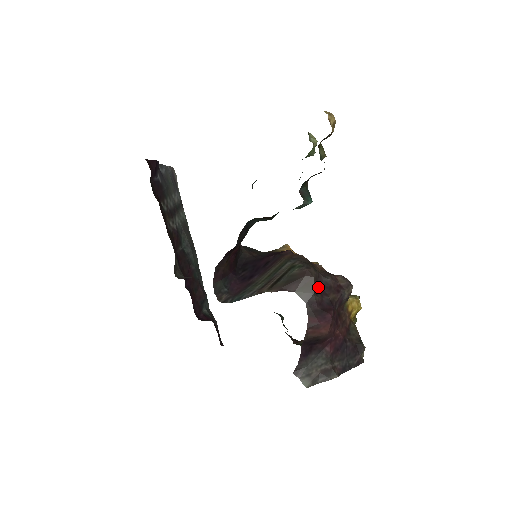
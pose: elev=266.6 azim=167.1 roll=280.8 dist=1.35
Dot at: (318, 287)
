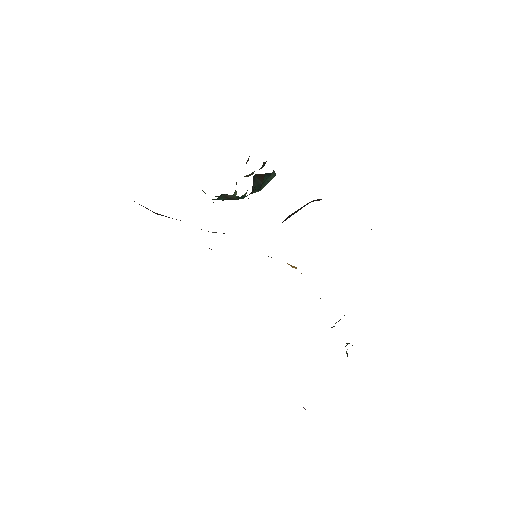
Dot at: occluded
